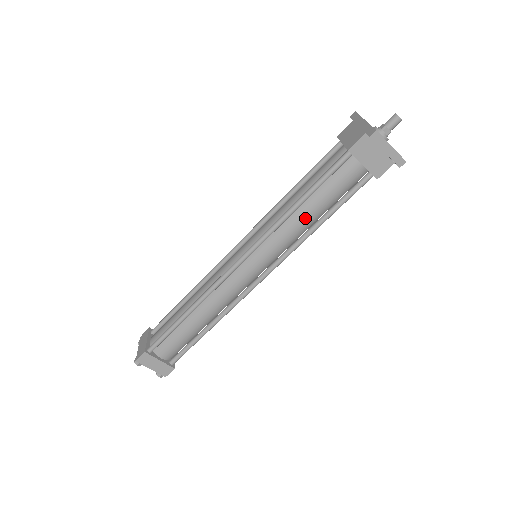
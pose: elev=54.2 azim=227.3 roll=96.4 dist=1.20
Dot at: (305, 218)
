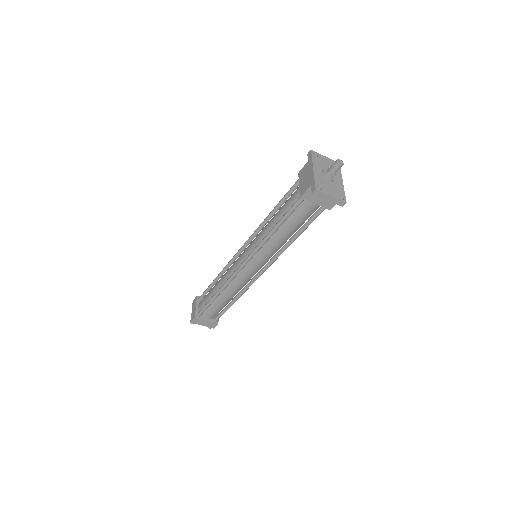
Dot at: (282, 237)
